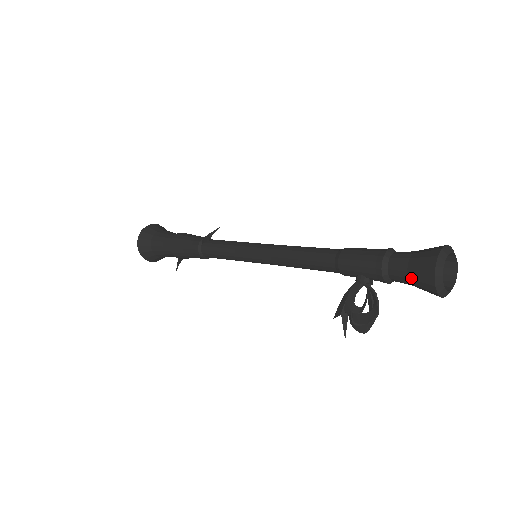
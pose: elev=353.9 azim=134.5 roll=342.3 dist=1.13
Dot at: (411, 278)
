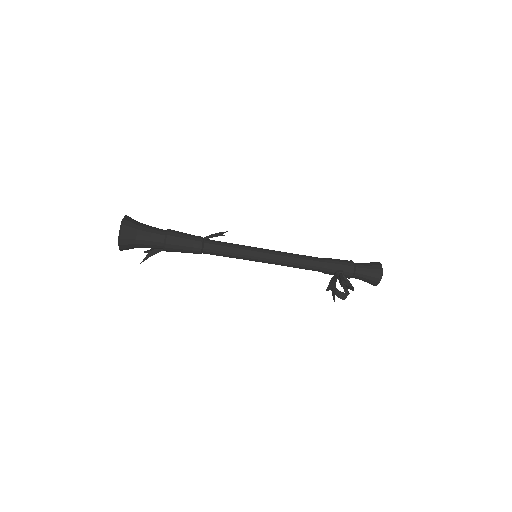
Dot at: (369, 271)
